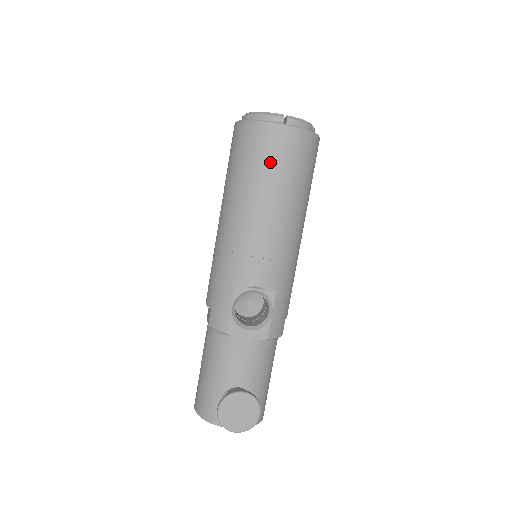
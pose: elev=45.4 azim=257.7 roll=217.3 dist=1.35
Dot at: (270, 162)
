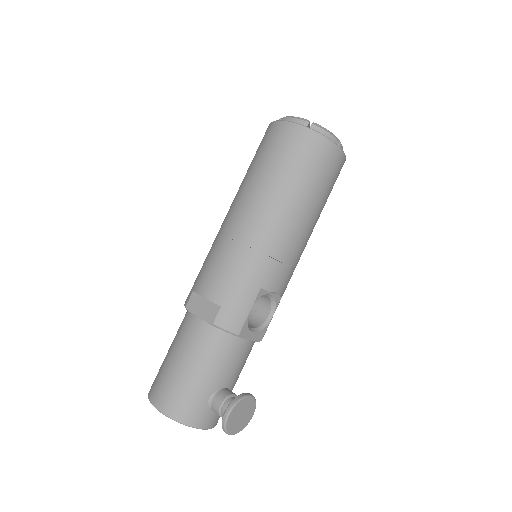
Dot at: (323, 179)
